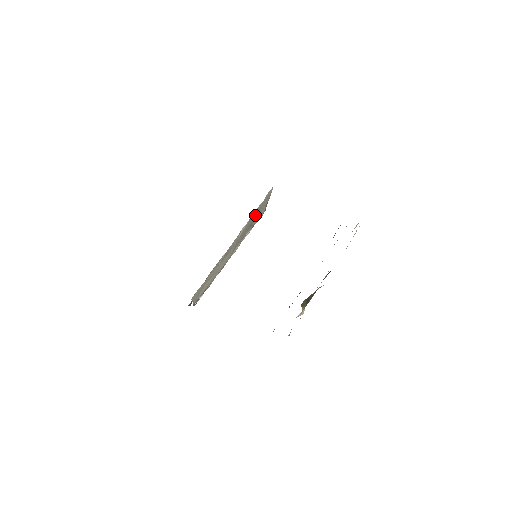
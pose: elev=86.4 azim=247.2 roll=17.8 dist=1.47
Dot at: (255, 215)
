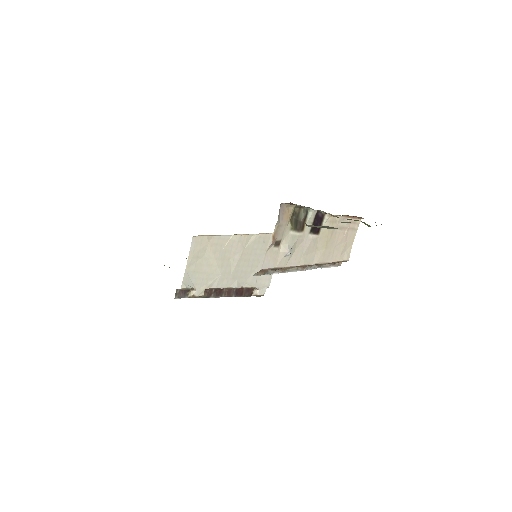
Dot at: (263, 250)
